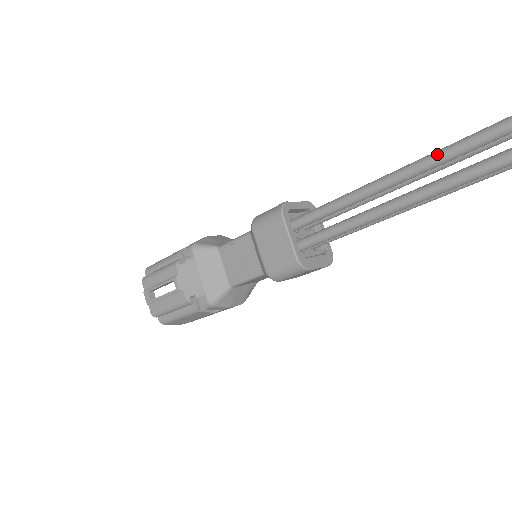
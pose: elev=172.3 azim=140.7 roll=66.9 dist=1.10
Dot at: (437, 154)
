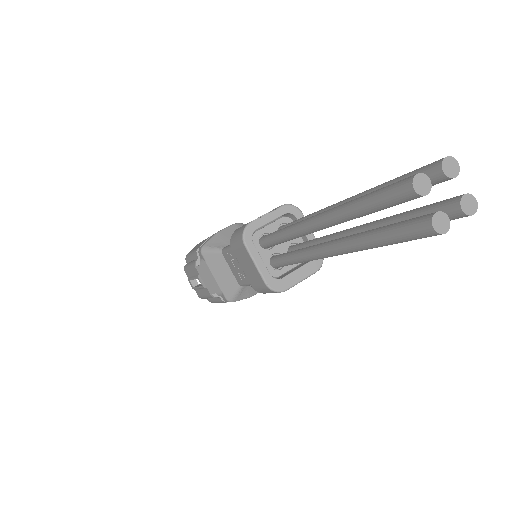
Dot at: (345, 210)
